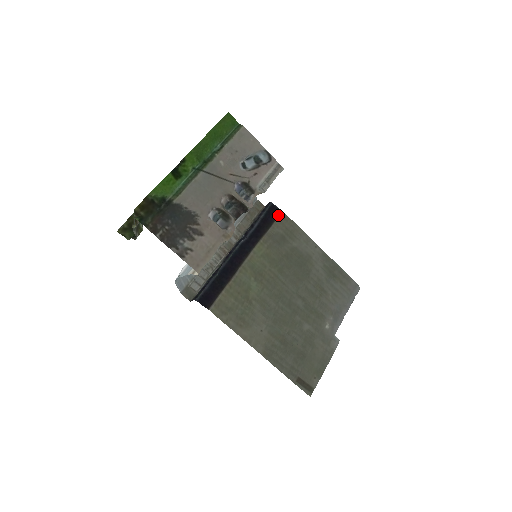
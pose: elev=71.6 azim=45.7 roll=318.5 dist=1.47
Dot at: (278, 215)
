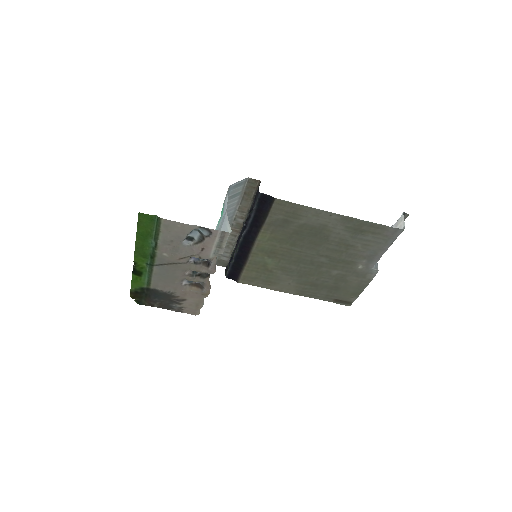
Dot at: (272, 204)
